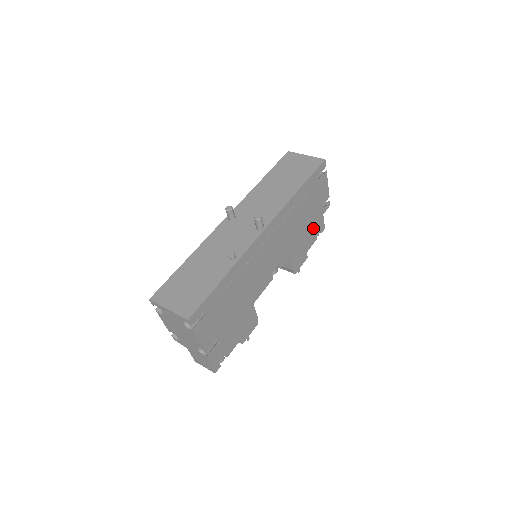
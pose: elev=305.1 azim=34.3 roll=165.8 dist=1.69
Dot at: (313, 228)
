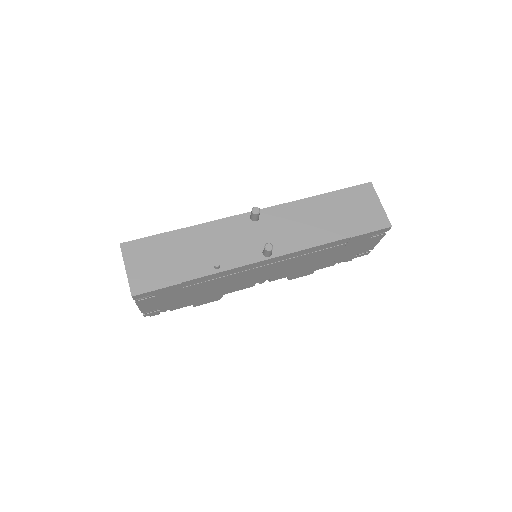
Dot at: occluded
